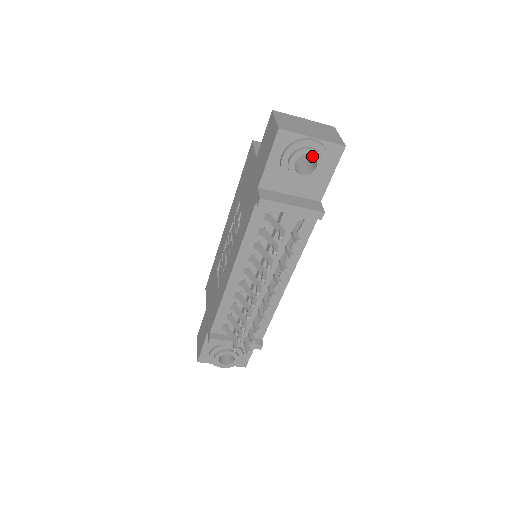
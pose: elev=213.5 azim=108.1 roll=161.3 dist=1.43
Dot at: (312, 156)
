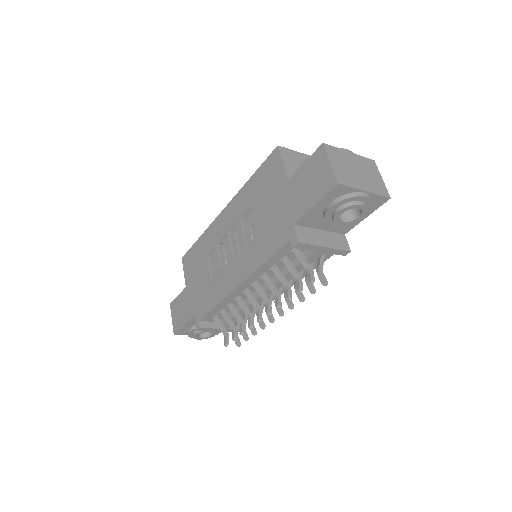
Dot at: occluded
